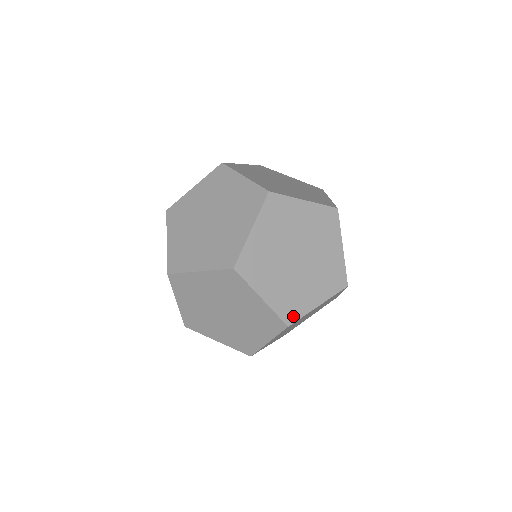
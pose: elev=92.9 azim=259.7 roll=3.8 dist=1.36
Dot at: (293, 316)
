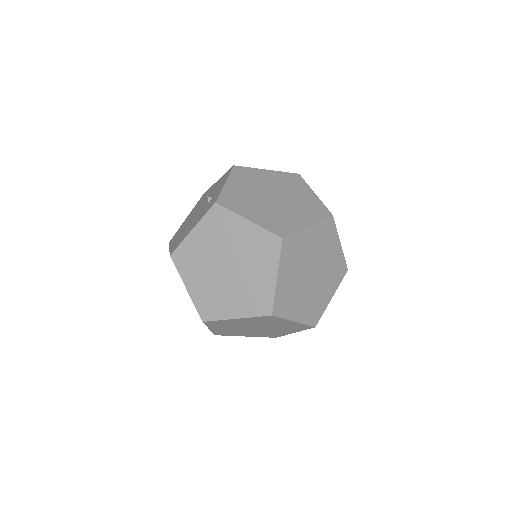
Dot at: (223, 334)
